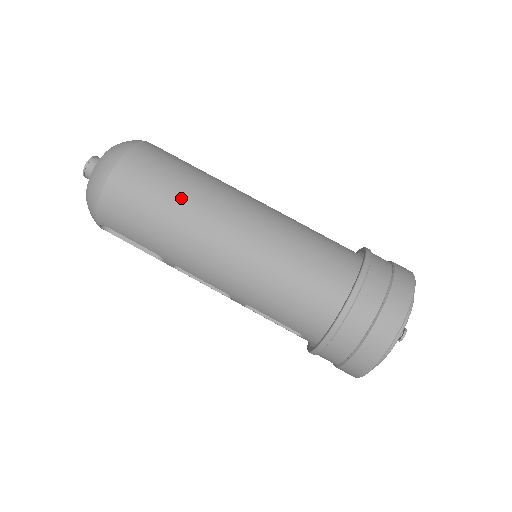
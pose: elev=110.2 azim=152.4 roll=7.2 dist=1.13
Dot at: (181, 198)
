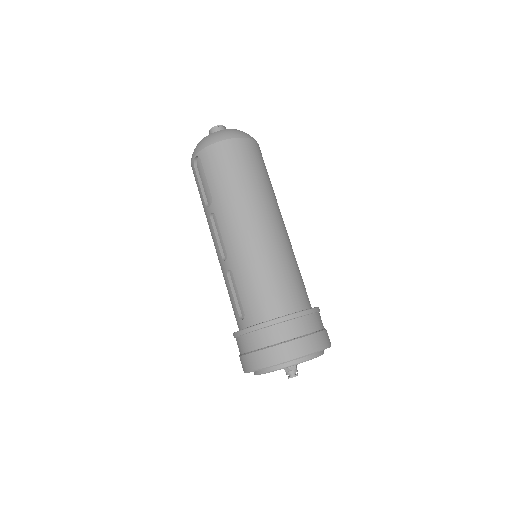
Dot at: (258, 184)
